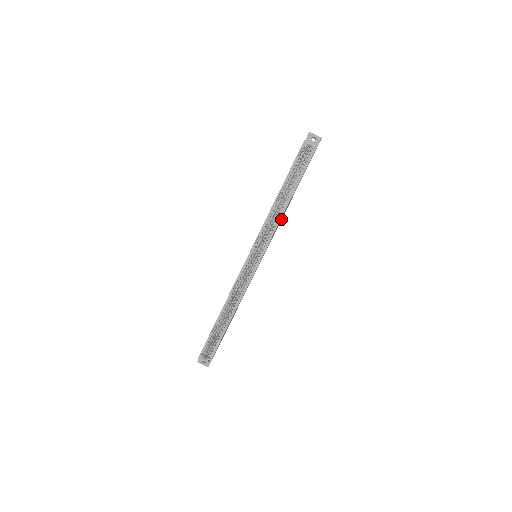
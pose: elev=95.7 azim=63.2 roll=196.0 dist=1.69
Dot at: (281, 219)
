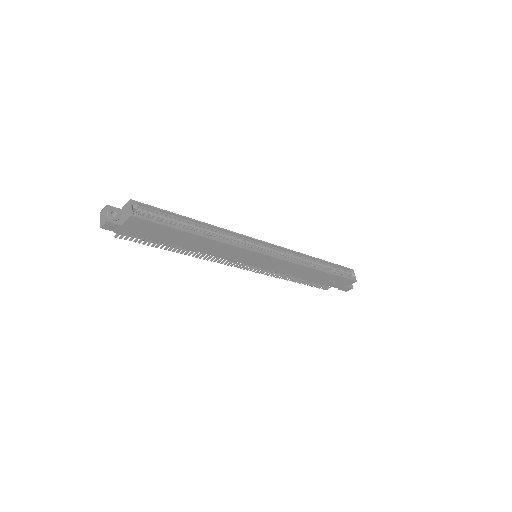
Dot at: (291, 274)
